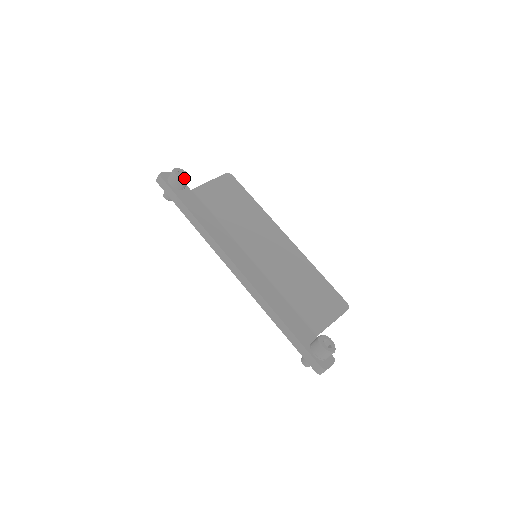
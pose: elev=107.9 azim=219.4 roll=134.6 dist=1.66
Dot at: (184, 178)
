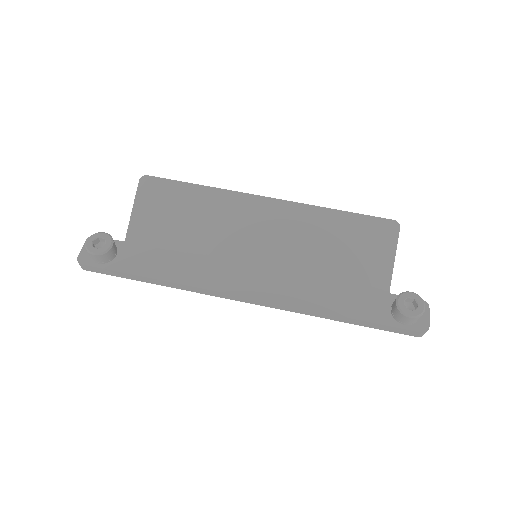
Dot at: (106, 247)
